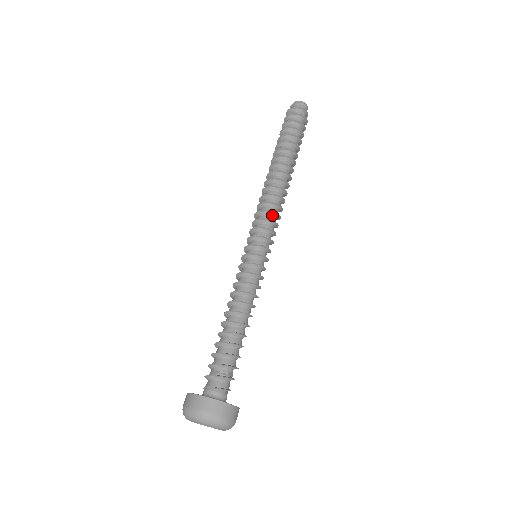
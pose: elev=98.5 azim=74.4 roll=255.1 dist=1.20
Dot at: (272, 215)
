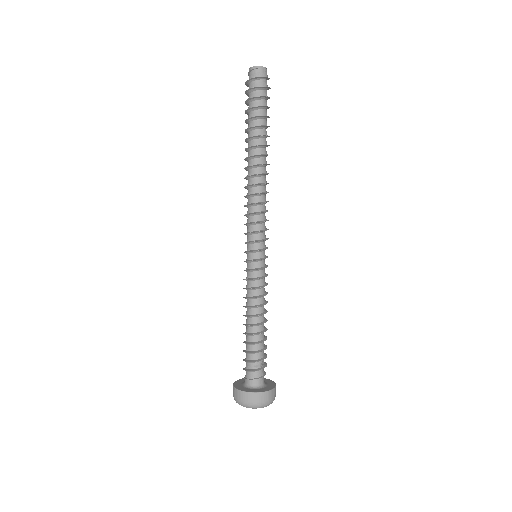
Dot at: (260, 214)
